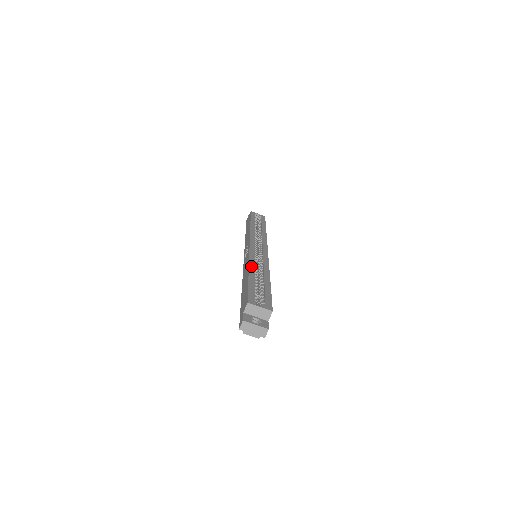
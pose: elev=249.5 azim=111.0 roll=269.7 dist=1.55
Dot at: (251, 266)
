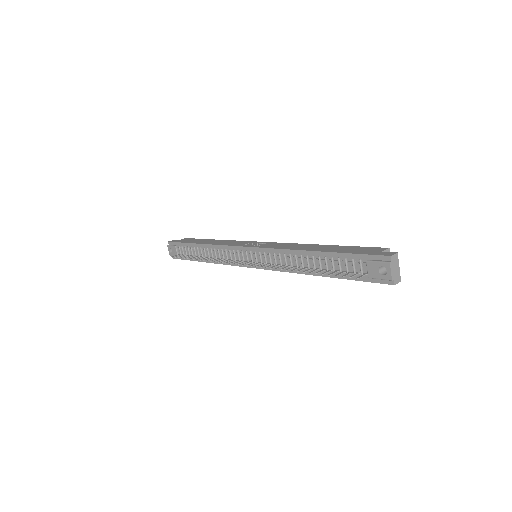
Dot at: occluded
